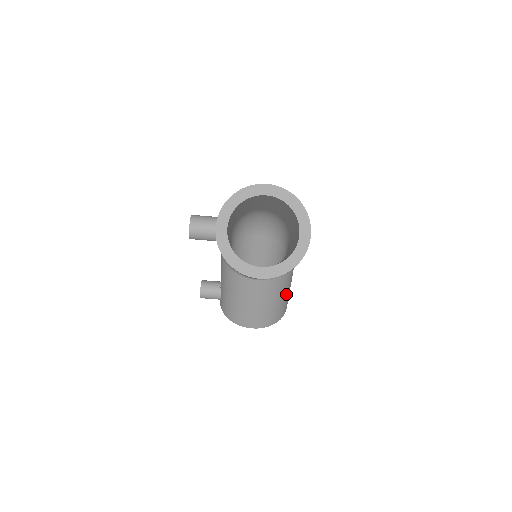
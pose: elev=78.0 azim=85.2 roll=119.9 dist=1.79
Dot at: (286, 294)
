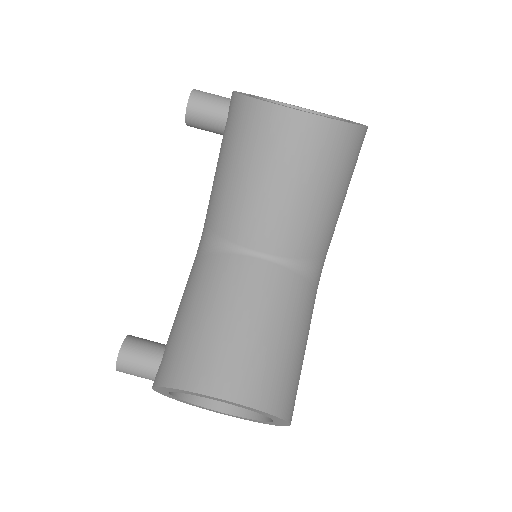
Dot at: (300, 349)
